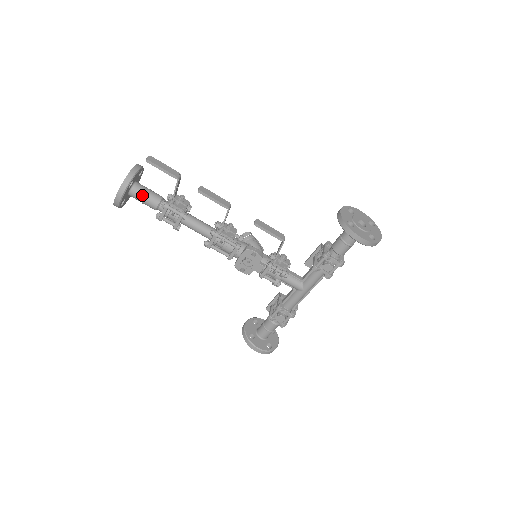
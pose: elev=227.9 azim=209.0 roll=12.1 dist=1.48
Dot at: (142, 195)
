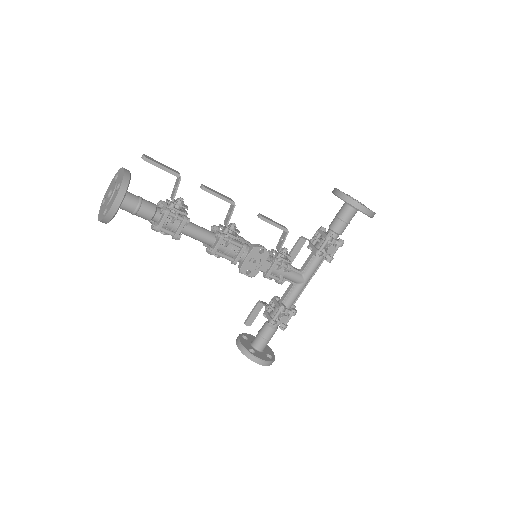
Dot at: (135, 203)
